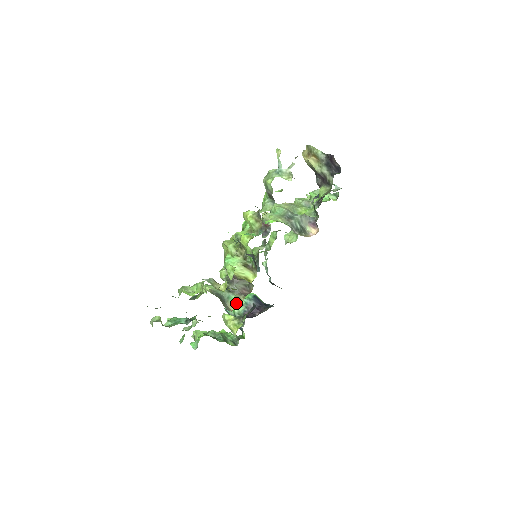
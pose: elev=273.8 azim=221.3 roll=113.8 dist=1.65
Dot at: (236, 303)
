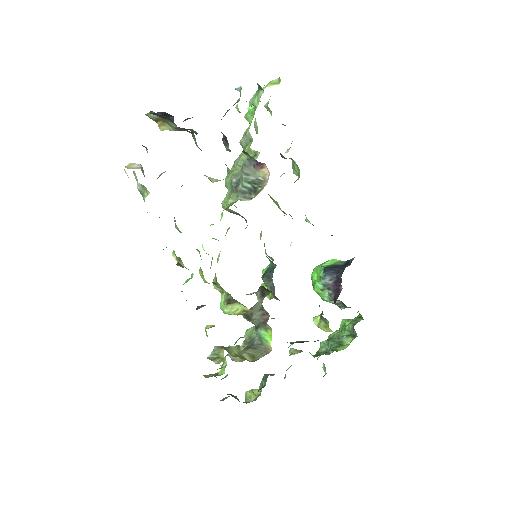
Dot at: (269, 337)
